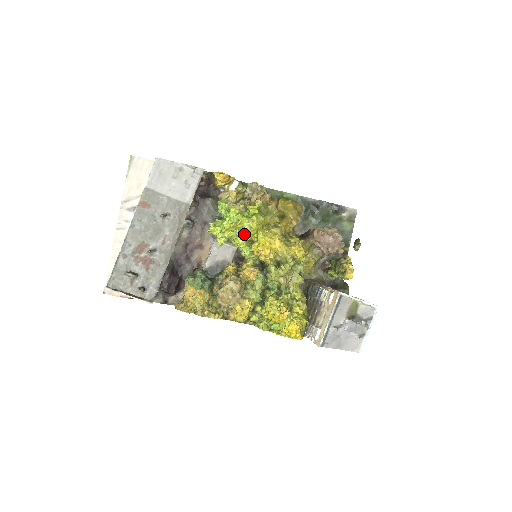
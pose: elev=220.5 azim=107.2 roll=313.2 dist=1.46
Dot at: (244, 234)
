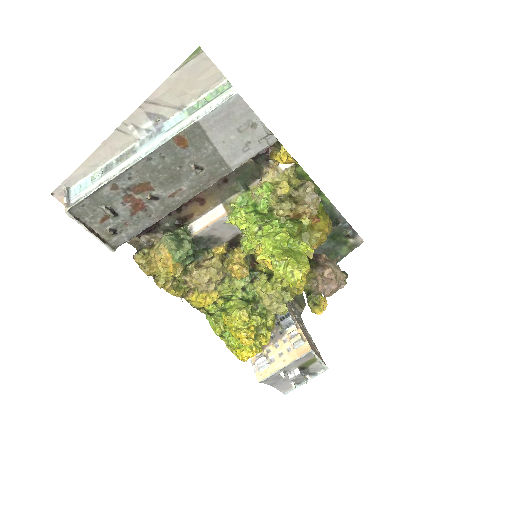
Dot at: (279, 273)
